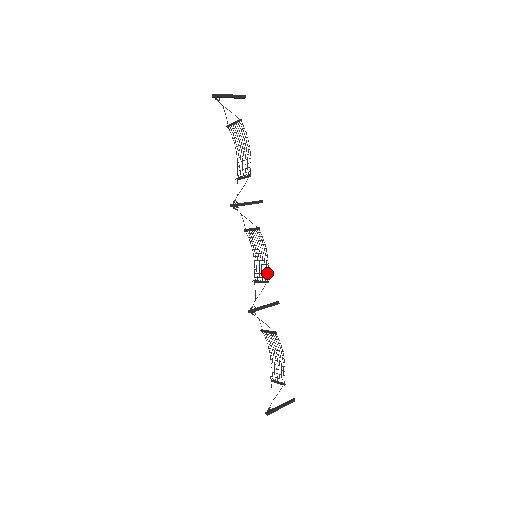
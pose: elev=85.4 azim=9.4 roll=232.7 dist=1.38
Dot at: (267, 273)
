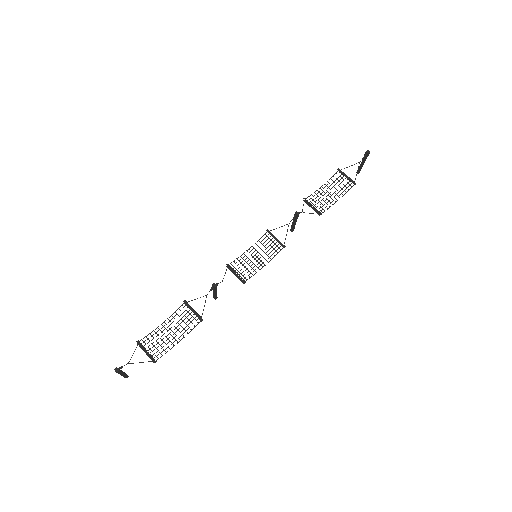
Dot at: occluded
